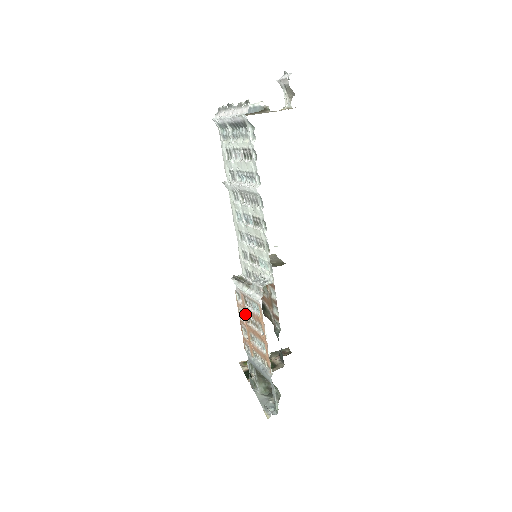
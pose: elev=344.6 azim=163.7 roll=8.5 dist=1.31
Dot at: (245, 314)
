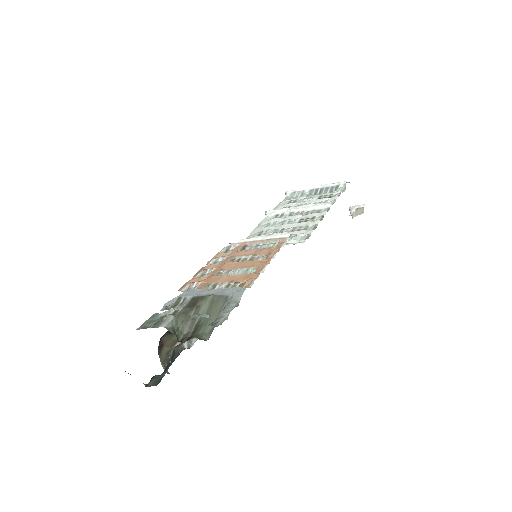
Dot at: (229, 258)
